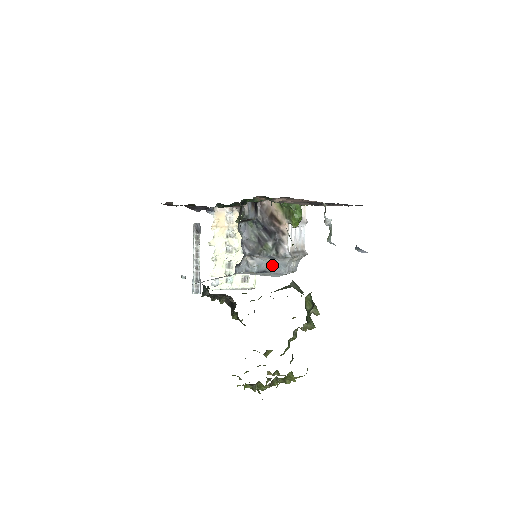
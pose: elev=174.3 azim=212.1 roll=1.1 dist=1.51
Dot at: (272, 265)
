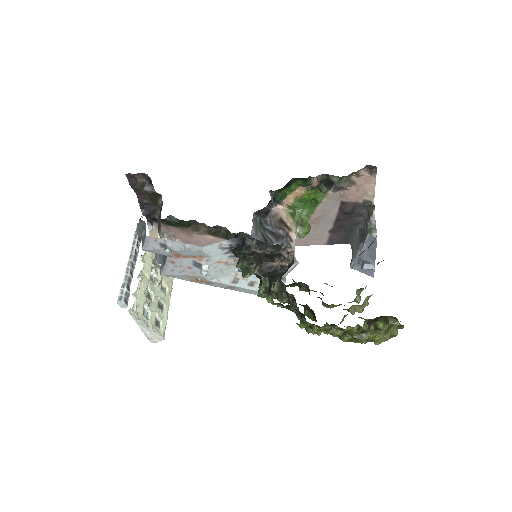
Dot at: occluded
